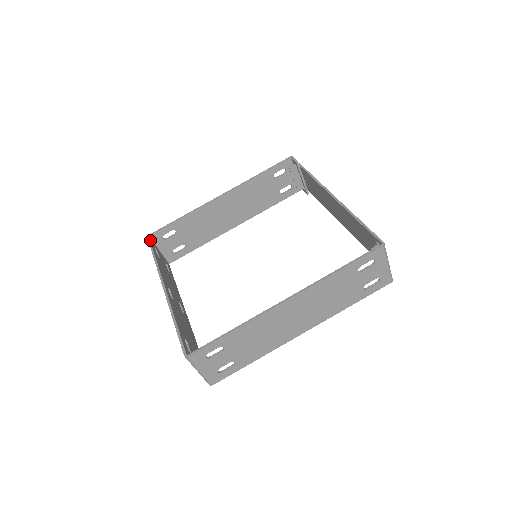
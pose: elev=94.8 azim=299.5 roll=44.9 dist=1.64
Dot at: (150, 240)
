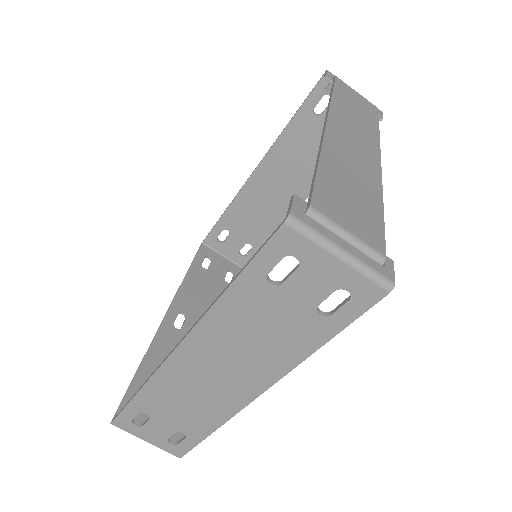
Dot at: (200, 248)
